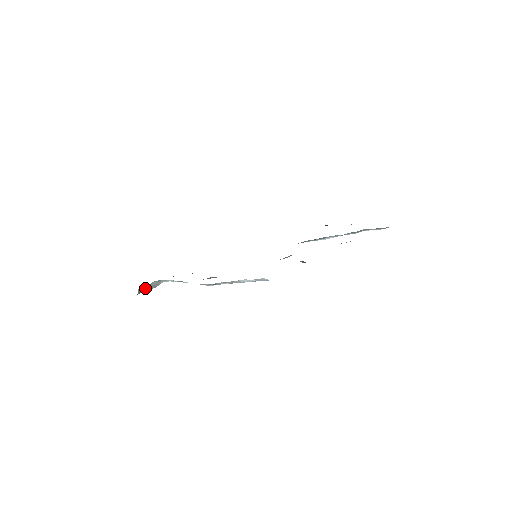
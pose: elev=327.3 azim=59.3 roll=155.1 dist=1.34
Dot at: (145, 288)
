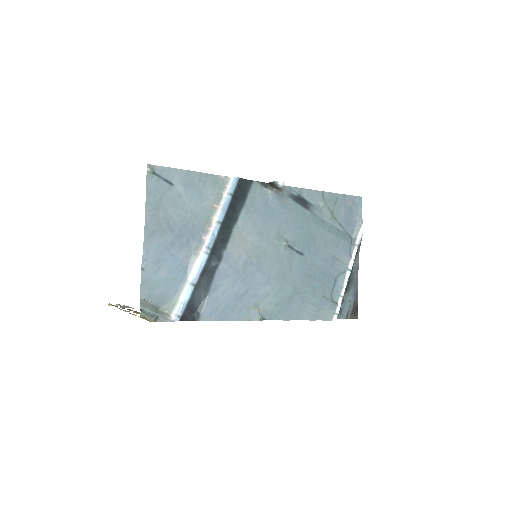
Dot at: (149, 307)
